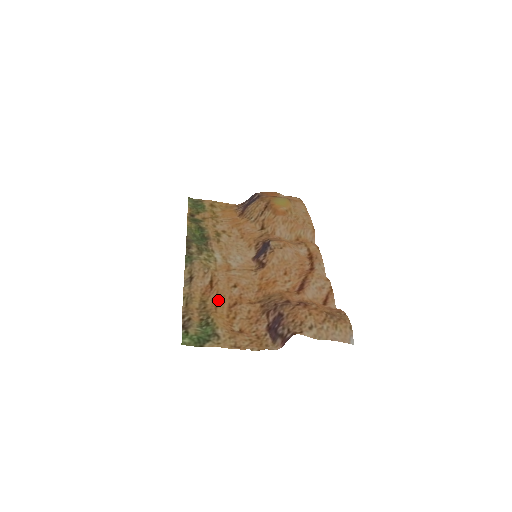
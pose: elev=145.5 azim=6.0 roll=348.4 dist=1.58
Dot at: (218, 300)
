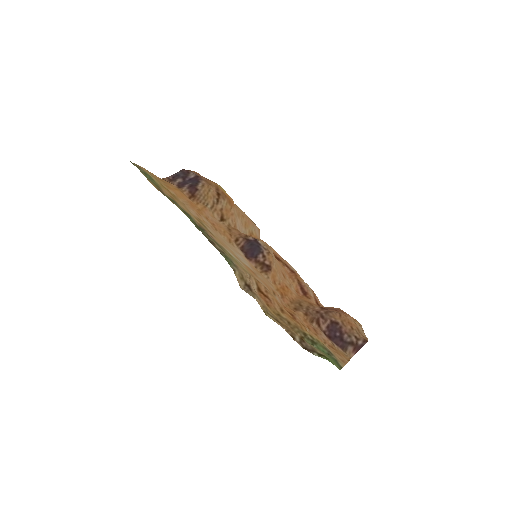
Dot at: (286, 312)
